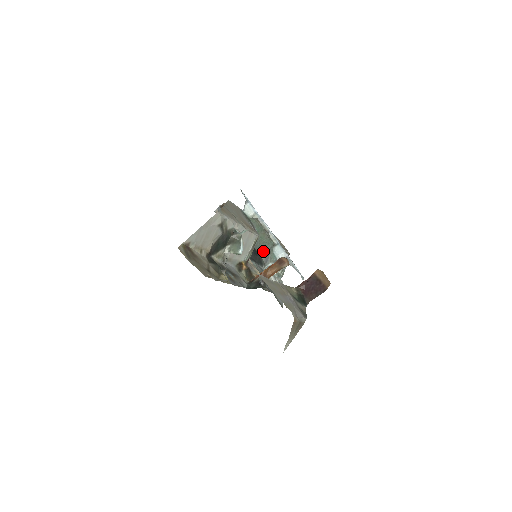
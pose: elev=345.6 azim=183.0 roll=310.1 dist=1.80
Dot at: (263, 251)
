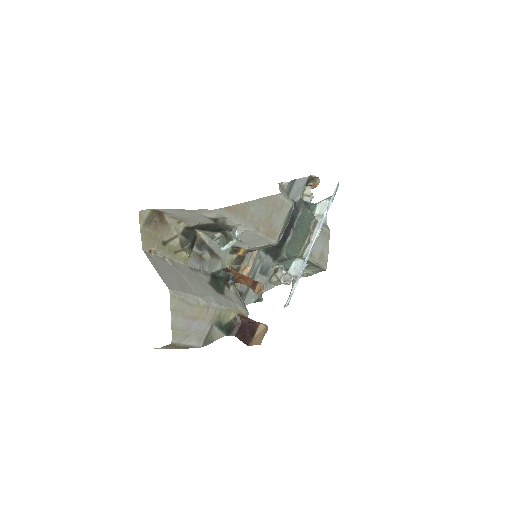
Dot at: (287, 252)
